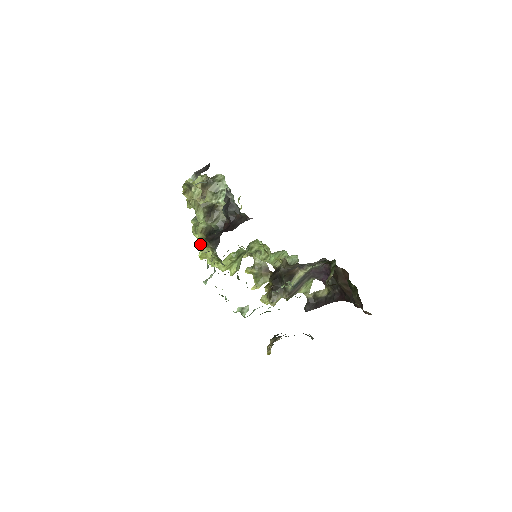
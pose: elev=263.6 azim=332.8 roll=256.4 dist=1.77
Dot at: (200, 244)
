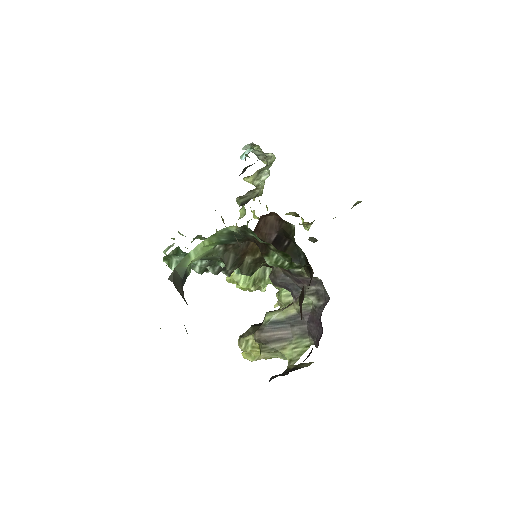
Dot at: occluded
